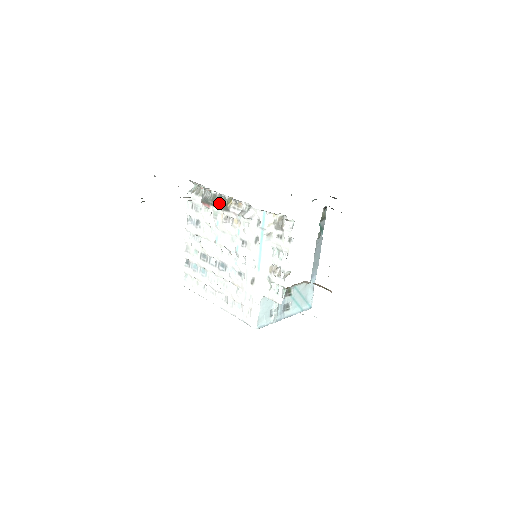
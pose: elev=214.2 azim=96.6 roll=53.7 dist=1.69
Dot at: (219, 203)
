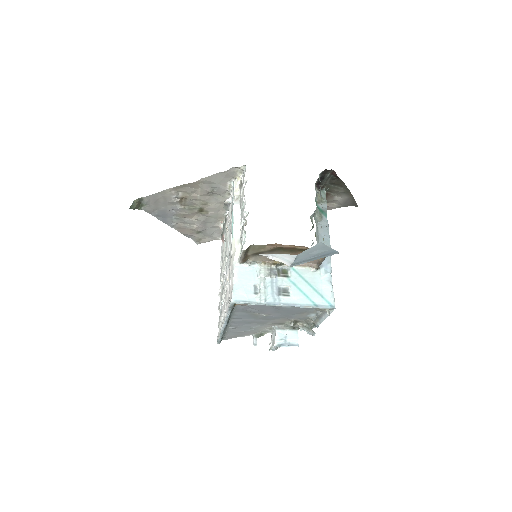
Dot at: (224, 223)
